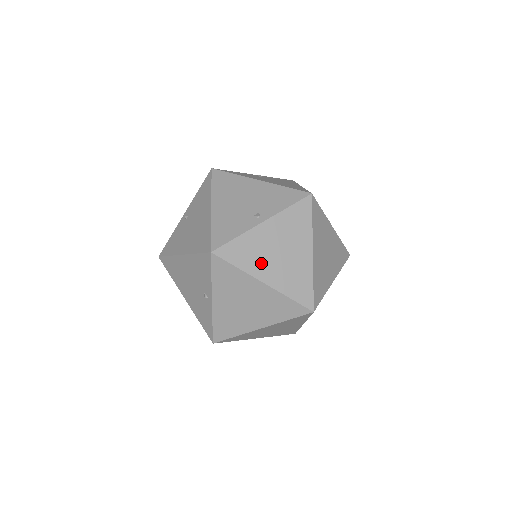
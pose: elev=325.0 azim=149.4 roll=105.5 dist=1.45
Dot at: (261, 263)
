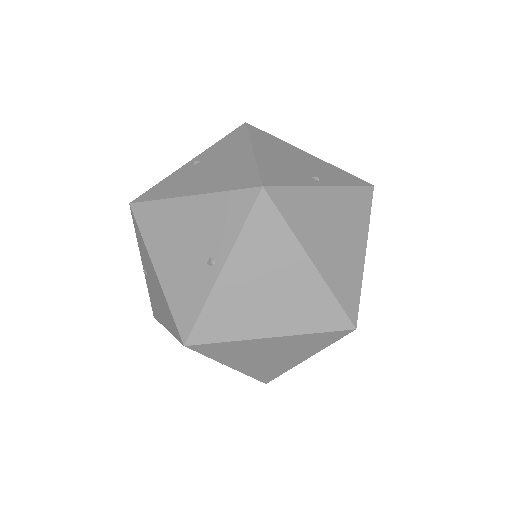
Dot at: (253, 318)
